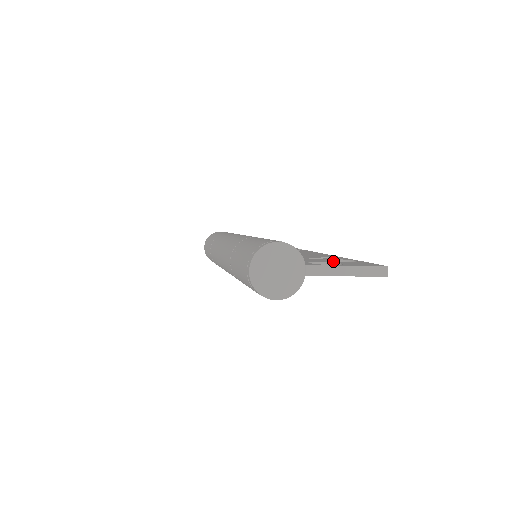
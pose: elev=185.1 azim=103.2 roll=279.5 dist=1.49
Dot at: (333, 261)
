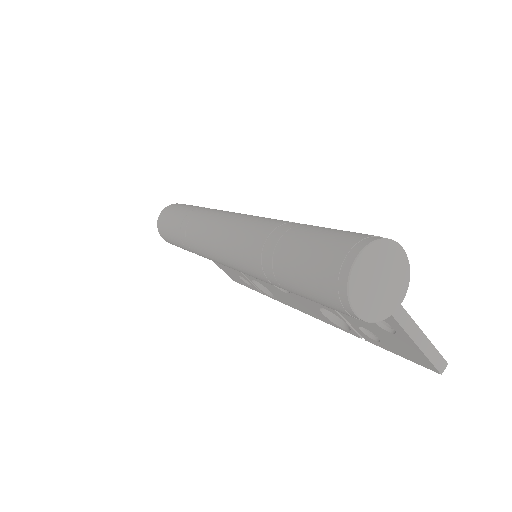
Dot at: occluded
